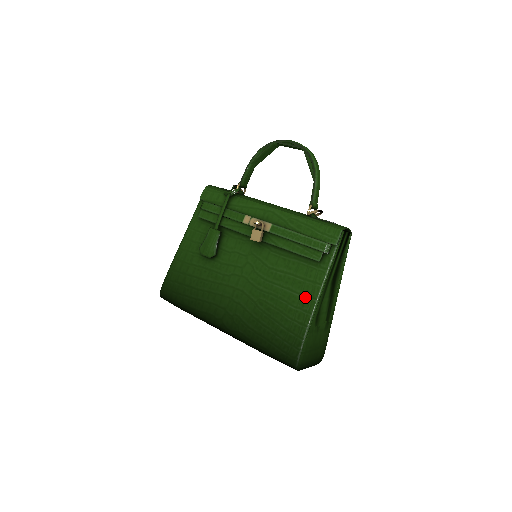
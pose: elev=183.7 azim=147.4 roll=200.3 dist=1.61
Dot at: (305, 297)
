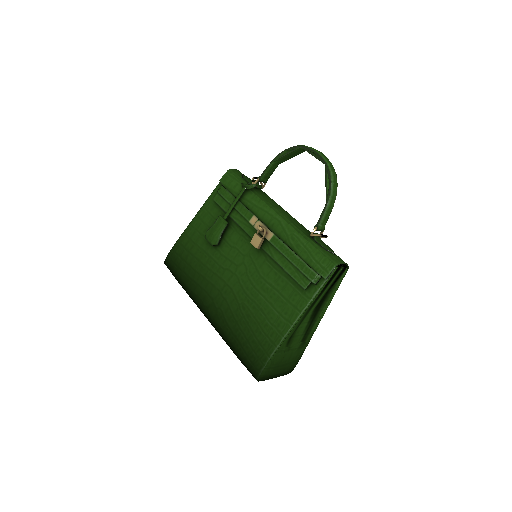
Dot at: (283, 318)
